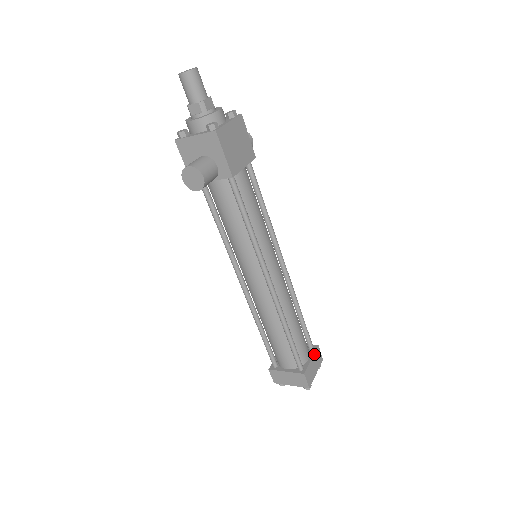
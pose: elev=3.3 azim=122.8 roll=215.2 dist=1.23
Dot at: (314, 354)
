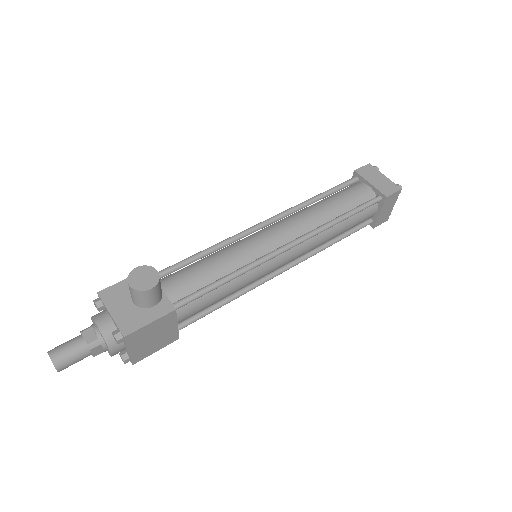
Dot at: (382, 207)
